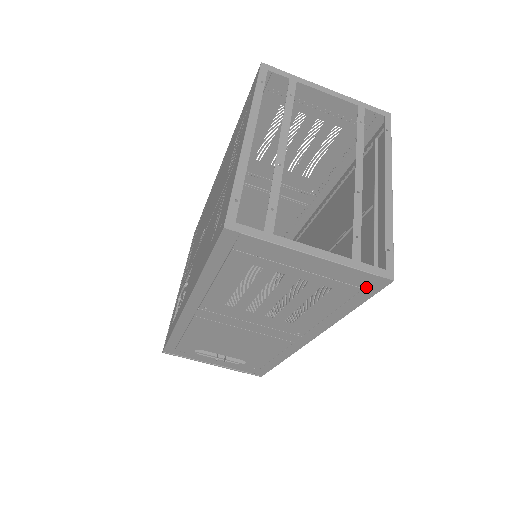
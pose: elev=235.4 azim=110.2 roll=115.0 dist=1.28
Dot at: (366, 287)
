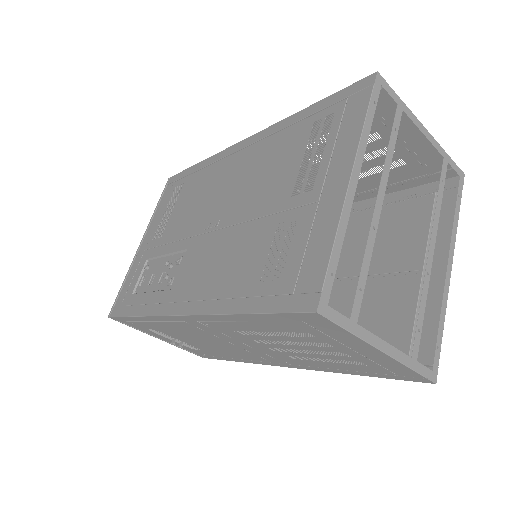
Dot at: (403, 376)
